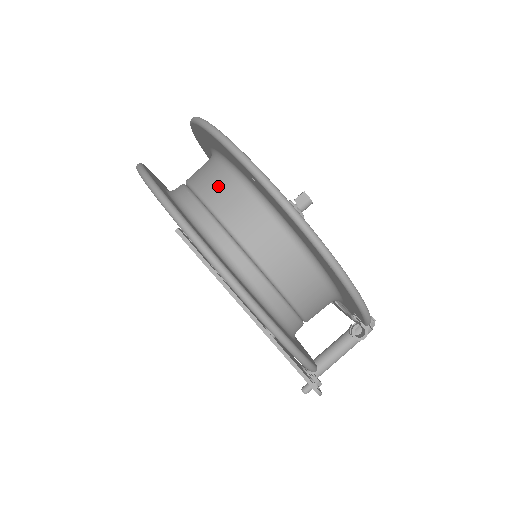
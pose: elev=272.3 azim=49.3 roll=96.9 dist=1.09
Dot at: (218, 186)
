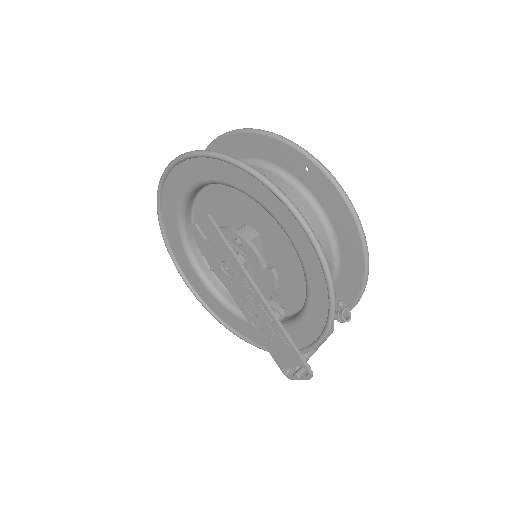
Dot at: occluded
